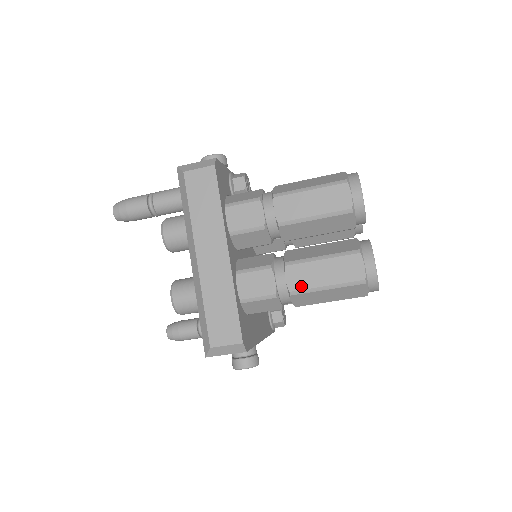
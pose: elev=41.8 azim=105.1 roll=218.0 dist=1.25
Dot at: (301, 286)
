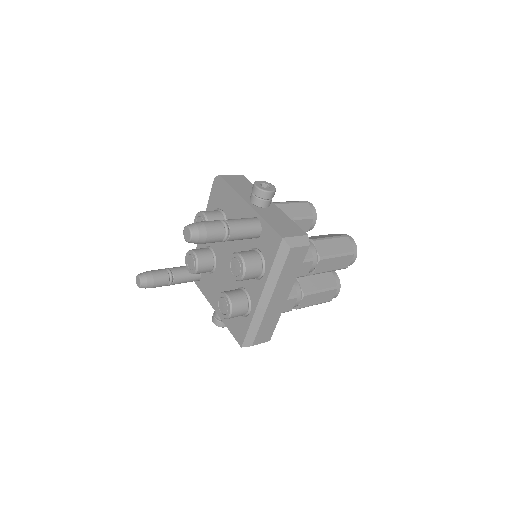
Dot at: (305, 306)
